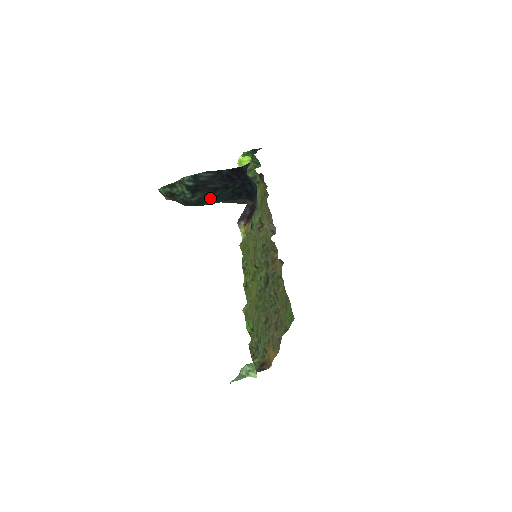
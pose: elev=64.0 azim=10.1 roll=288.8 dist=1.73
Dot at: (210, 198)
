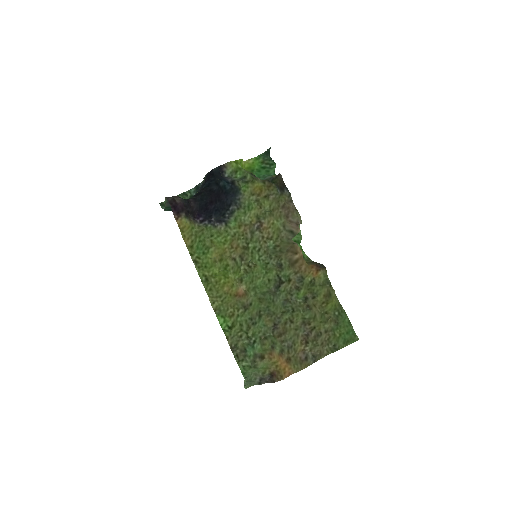
Dot at: occluded
